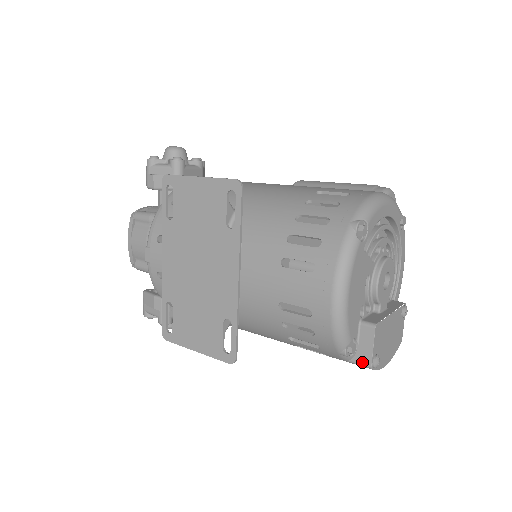
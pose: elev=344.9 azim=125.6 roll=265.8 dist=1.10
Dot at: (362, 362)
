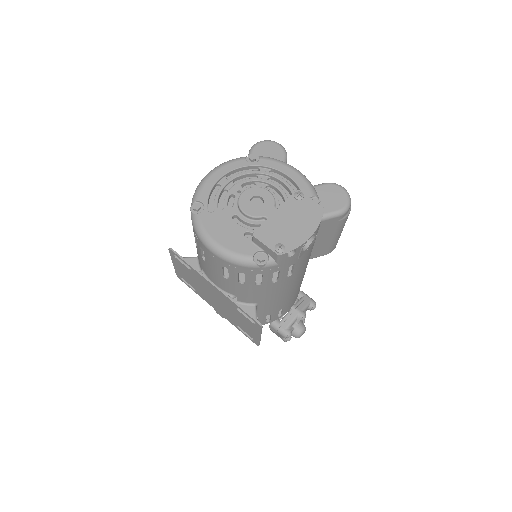
Dot at: (275, 257)
